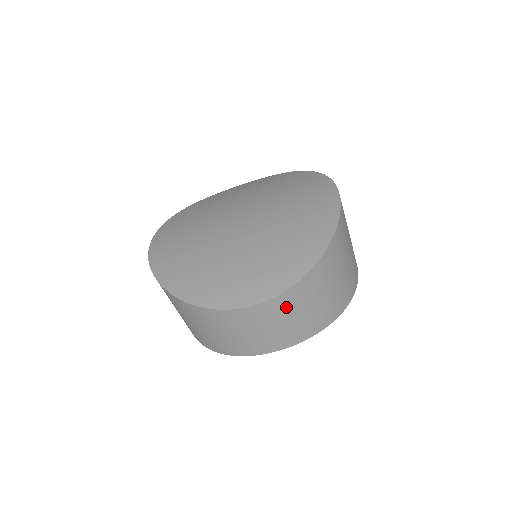
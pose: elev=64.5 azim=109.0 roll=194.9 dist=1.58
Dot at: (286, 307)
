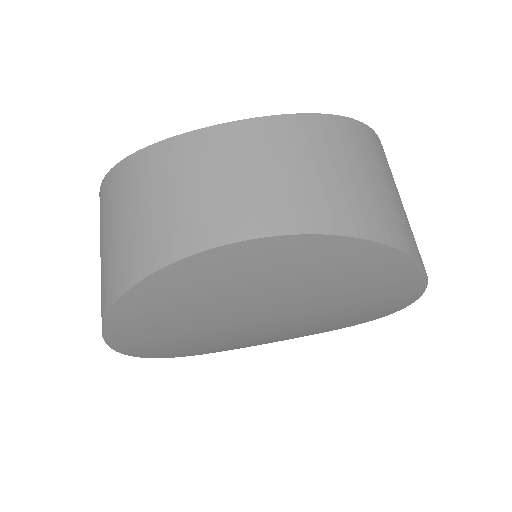
Dot at: (276, 143)
